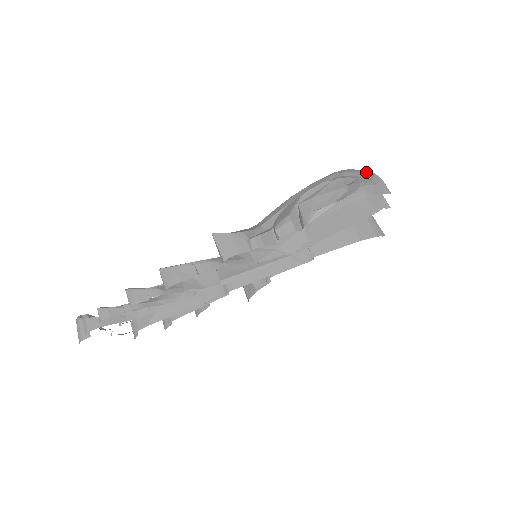
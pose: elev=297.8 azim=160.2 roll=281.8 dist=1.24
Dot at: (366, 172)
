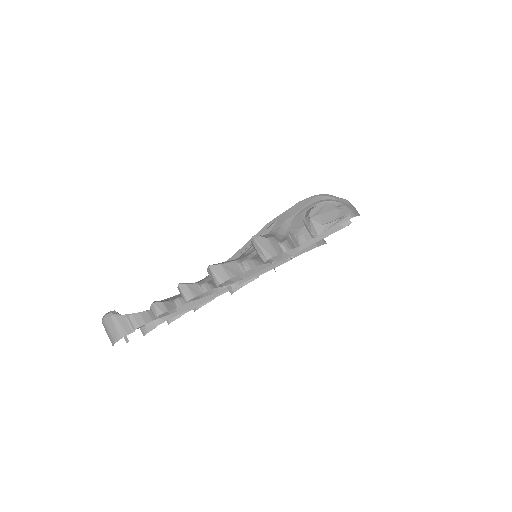
Dot at: (341, 198)
